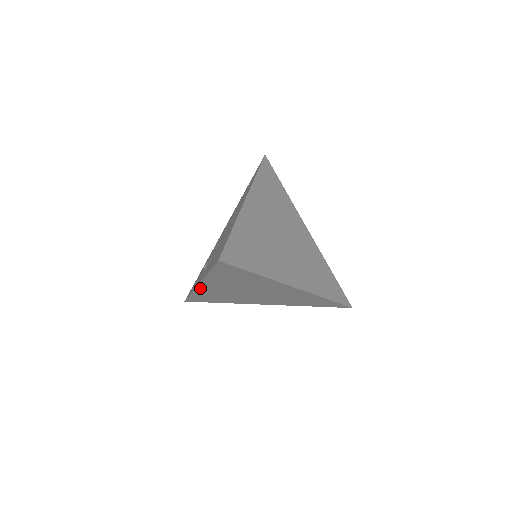
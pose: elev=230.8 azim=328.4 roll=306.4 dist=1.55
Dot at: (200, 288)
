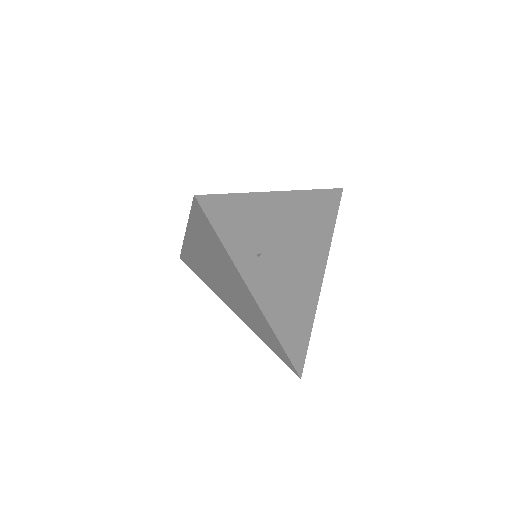
Dot at: (187, 241)
